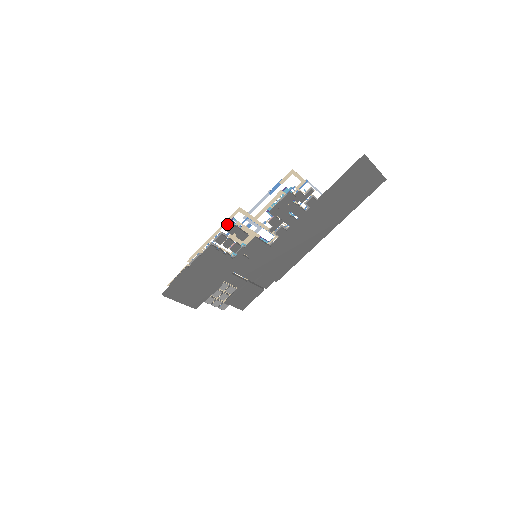
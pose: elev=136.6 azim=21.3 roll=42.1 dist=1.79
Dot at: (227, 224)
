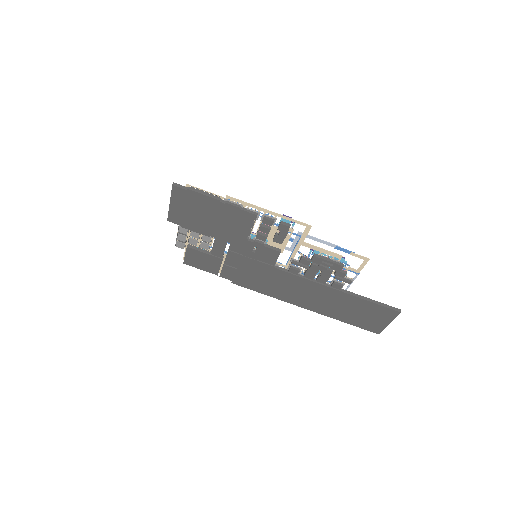
Dot at: (286, 219)
